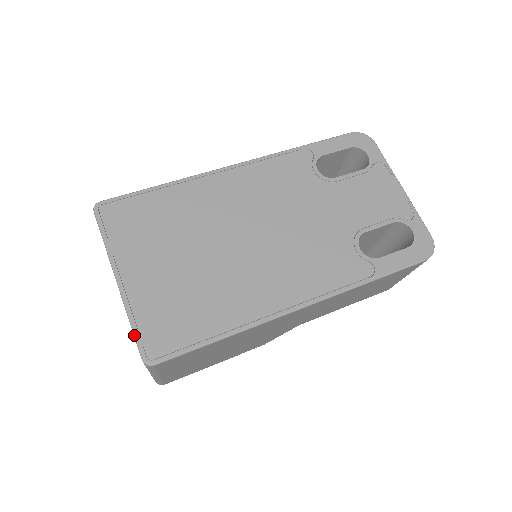
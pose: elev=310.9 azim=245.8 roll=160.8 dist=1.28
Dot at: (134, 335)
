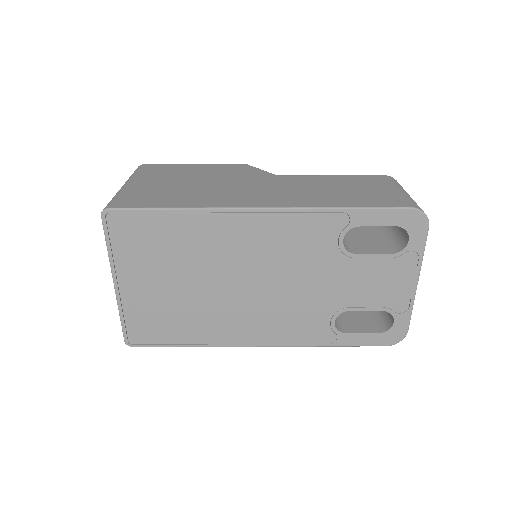
Dot at: (121, 325)
